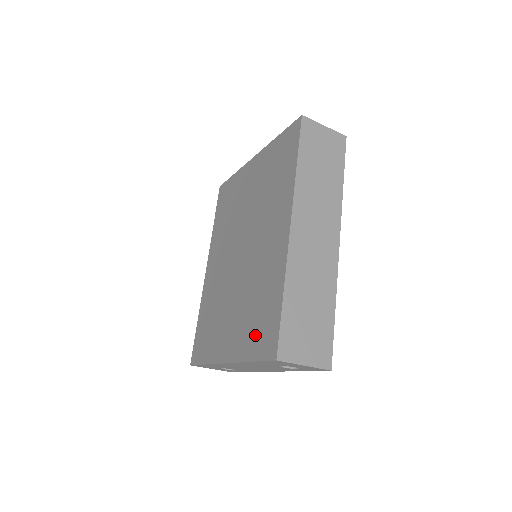
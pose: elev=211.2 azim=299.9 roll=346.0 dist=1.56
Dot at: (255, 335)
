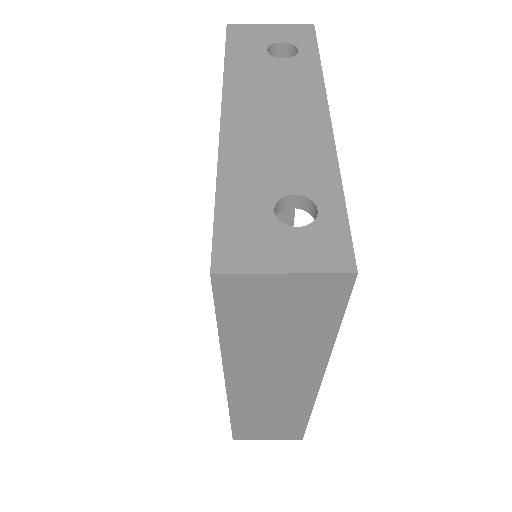
Dot at: occluded
